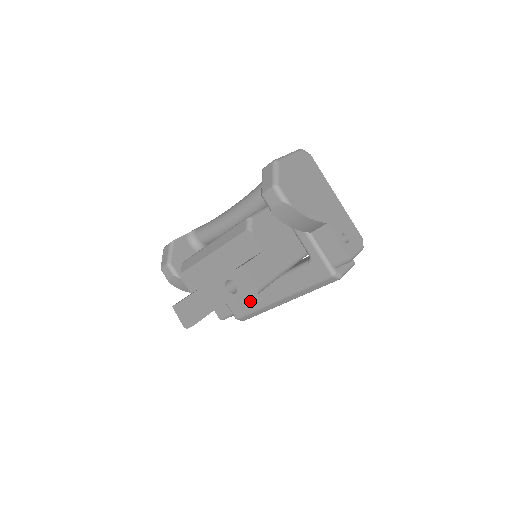
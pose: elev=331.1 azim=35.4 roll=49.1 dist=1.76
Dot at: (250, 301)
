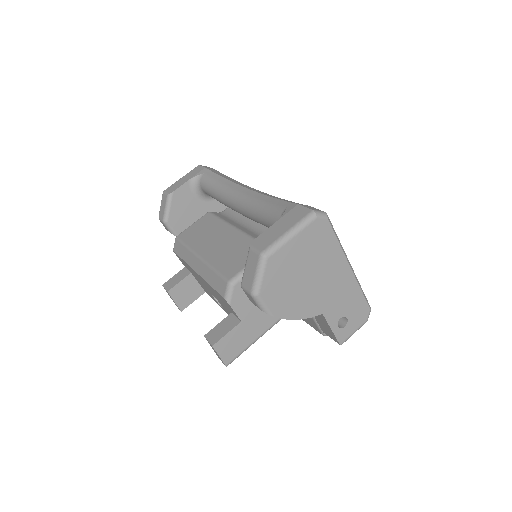
Dot at: occluded
